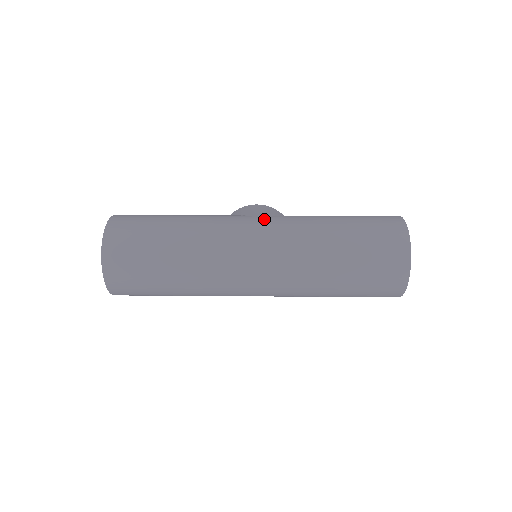
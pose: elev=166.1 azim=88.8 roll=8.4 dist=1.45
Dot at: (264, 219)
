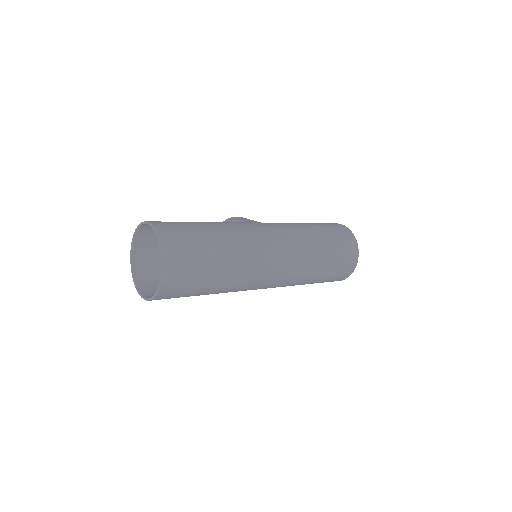
Dot at: (268, 224)
